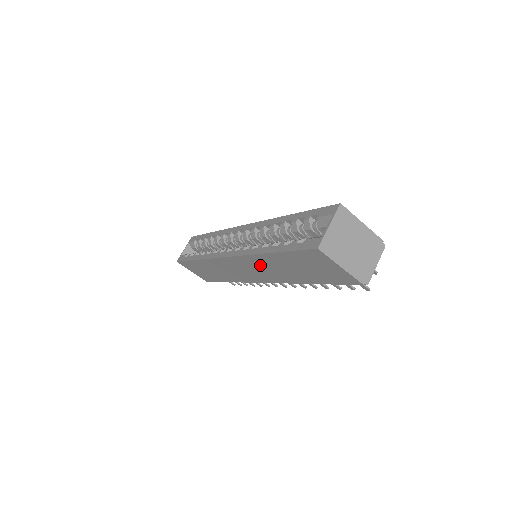
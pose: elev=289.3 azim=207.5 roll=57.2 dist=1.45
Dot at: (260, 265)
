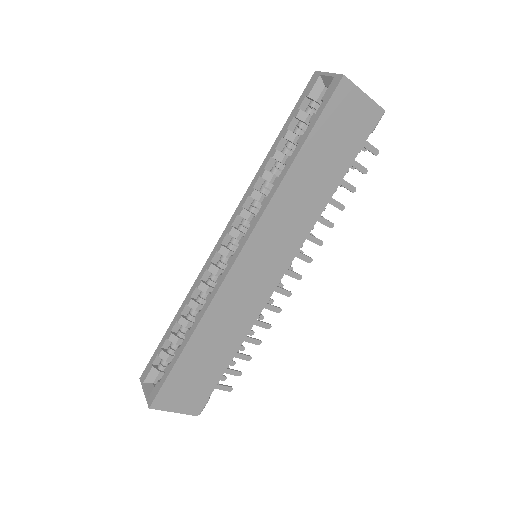
Dot at: (284, 213)
